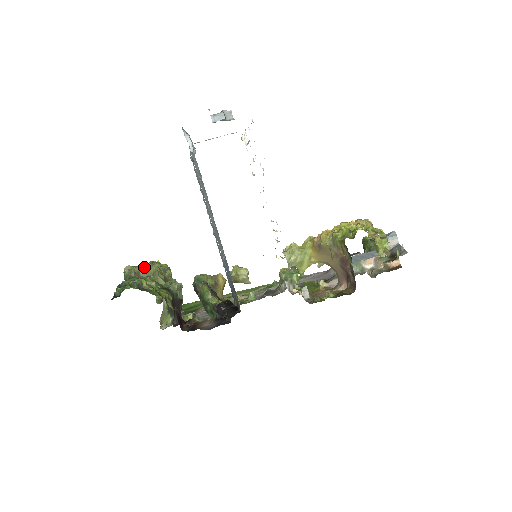
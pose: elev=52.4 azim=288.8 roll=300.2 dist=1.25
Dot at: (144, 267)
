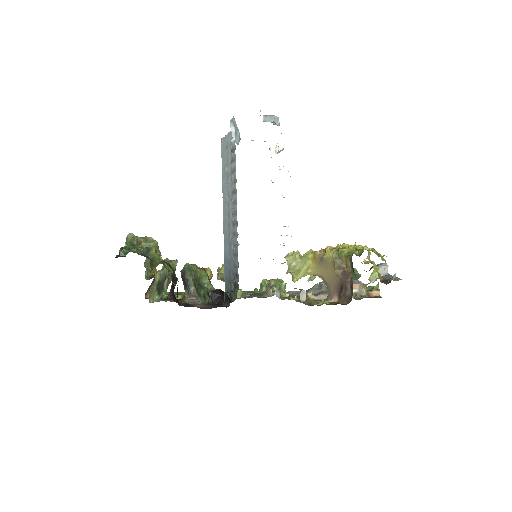
Dot at: (147, 239)
